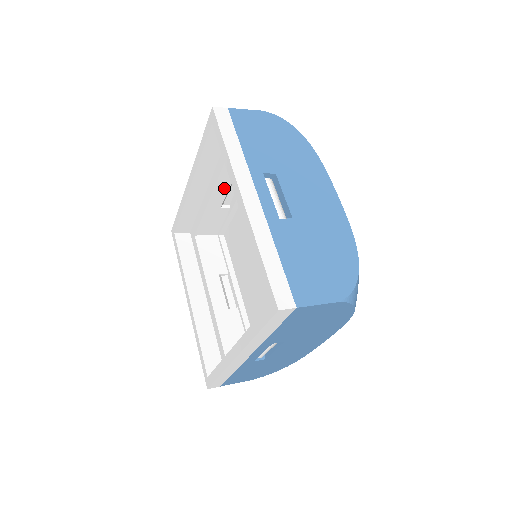
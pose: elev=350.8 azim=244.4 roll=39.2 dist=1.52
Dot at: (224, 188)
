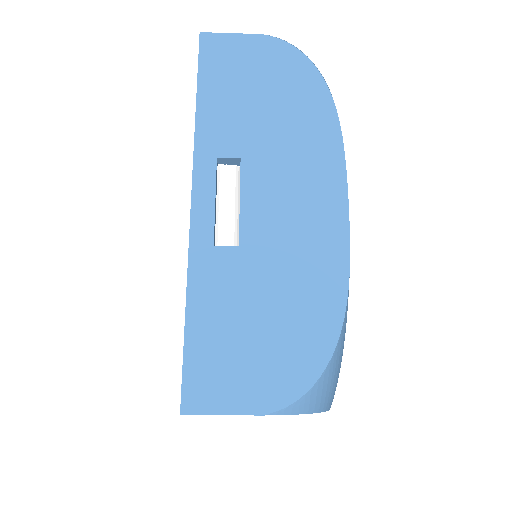
Dot at: occluded
